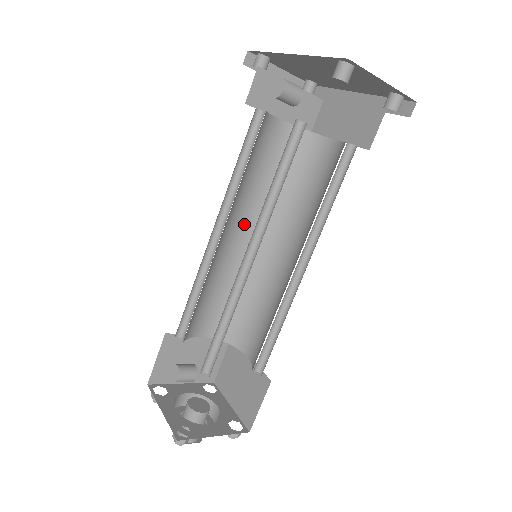
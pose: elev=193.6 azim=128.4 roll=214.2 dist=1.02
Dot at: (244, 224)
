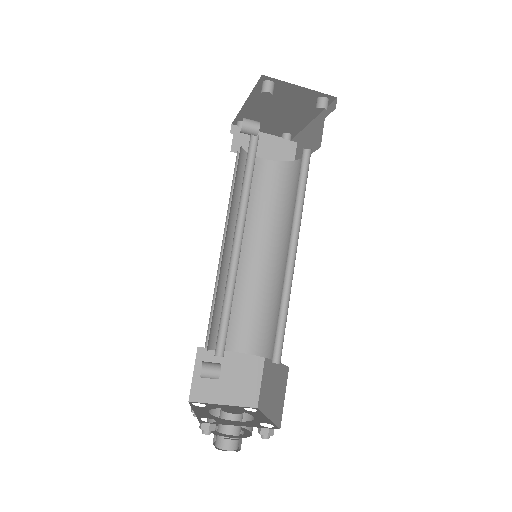
Dot at: (251, 243)
